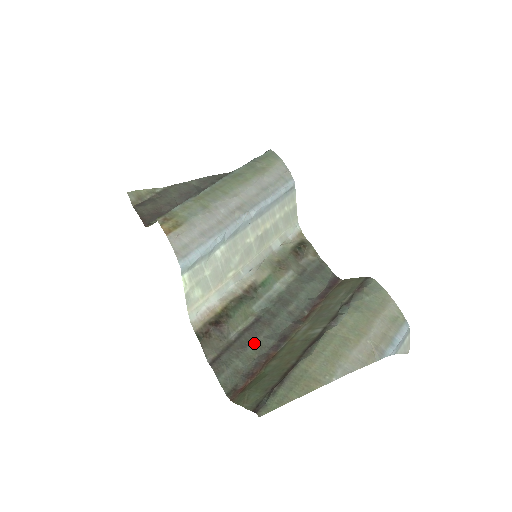
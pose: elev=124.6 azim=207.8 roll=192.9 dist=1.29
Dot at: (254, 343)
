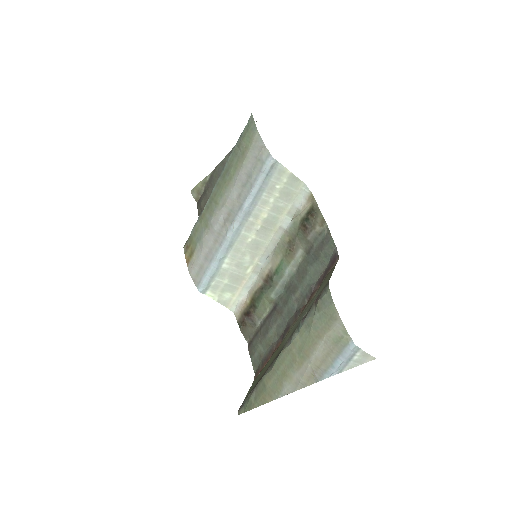
Dot at: (270, 331)
